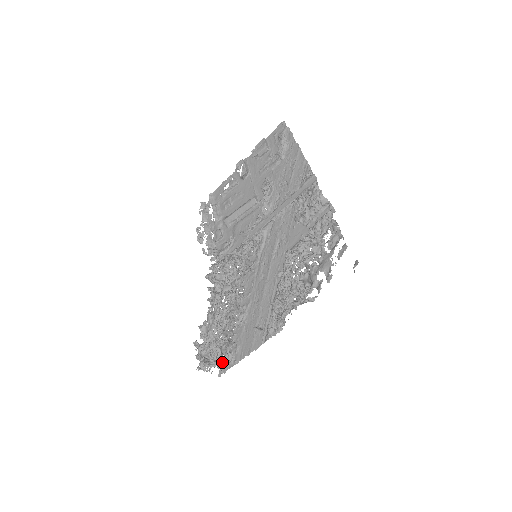
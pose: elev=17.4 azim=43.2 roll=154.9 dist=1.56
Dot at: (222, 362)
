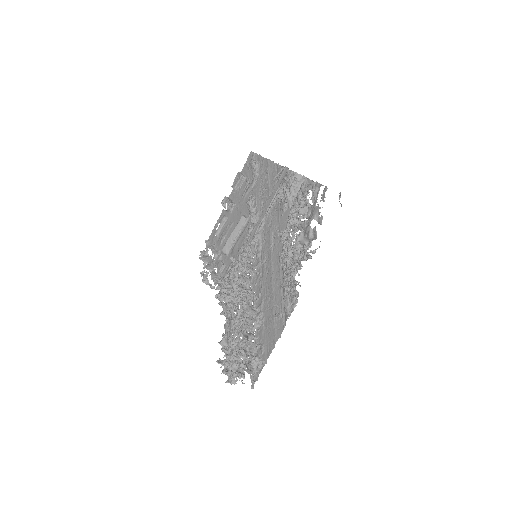
Dot at: (250, 365)
